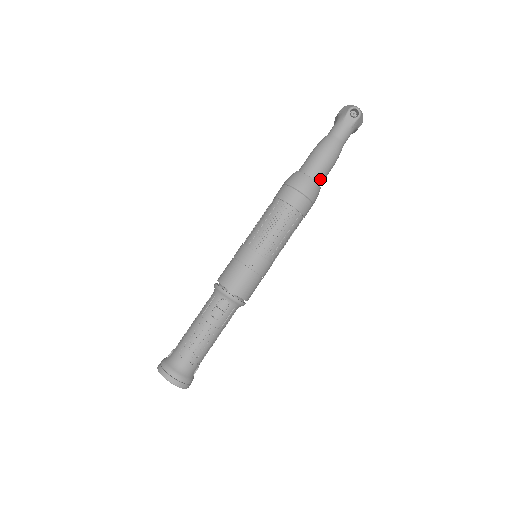
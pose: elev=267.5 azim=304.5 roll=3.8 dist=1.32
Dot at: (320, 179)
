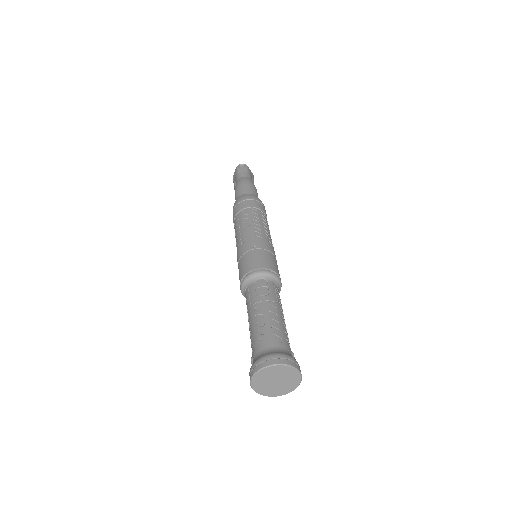
Dot at: occluded
